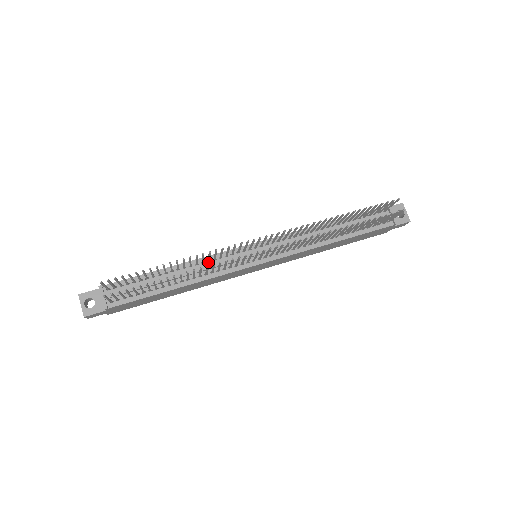
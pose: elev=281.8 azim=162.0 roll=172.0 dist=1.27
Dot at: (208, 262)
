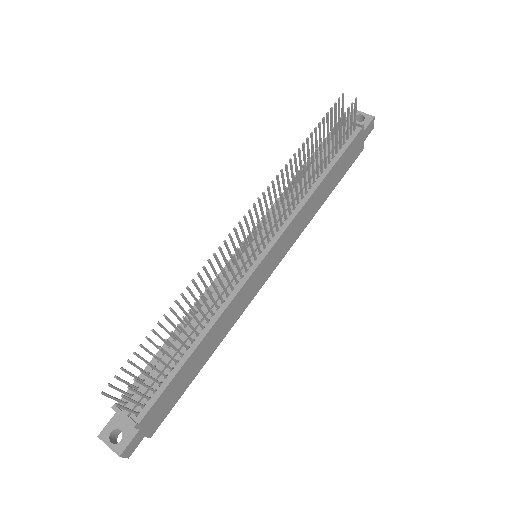
Dot at: occluded
